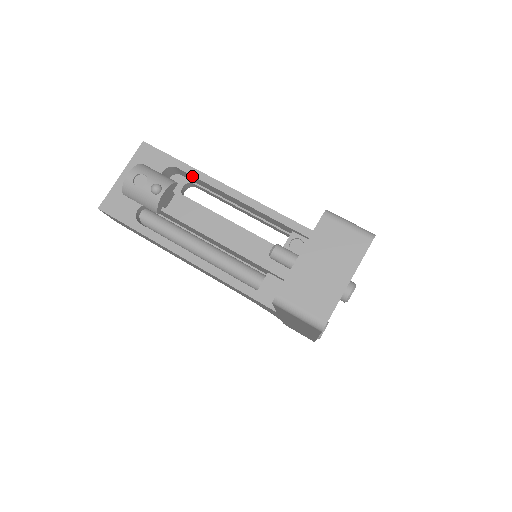
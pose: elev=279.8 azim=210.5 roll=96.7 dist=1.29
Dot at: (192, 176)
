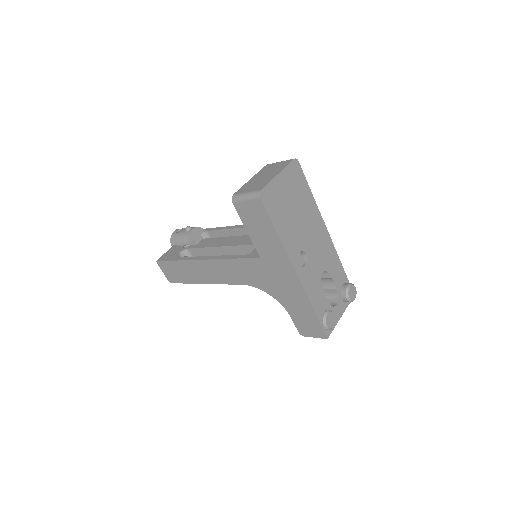
Dot at: (216, 231)
